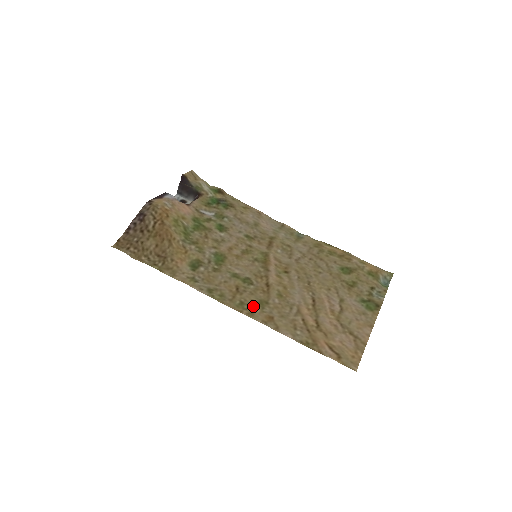
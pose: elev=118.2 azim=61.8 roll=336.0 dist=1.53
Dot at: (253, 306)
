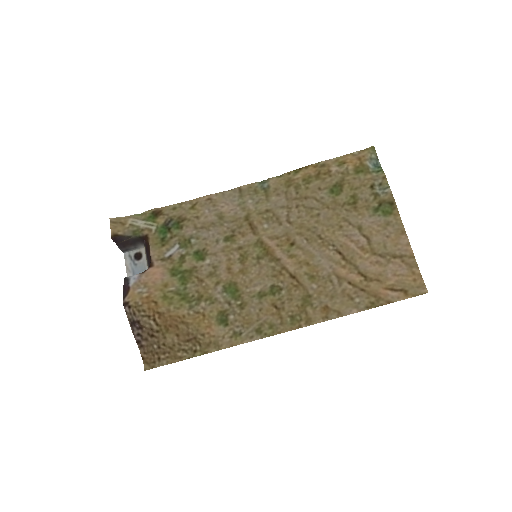
Dot at: (303, 311)
